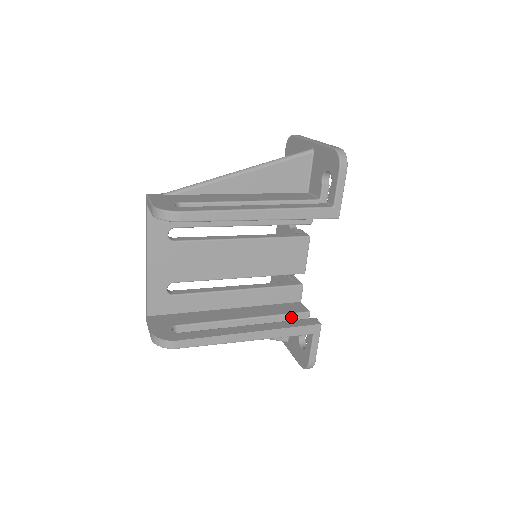
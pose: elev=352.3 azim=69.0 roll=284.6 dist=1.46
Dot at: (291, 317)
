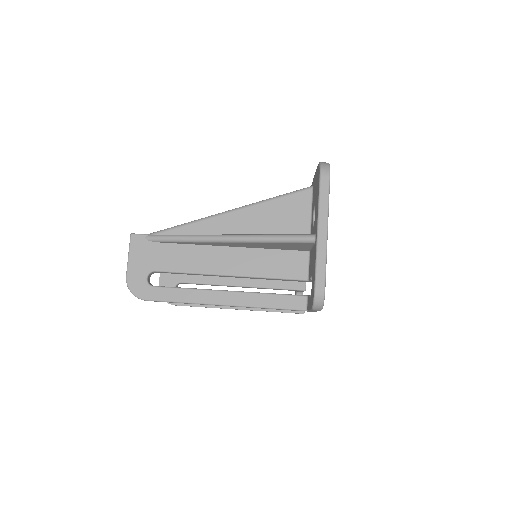
Dot at: occluded
